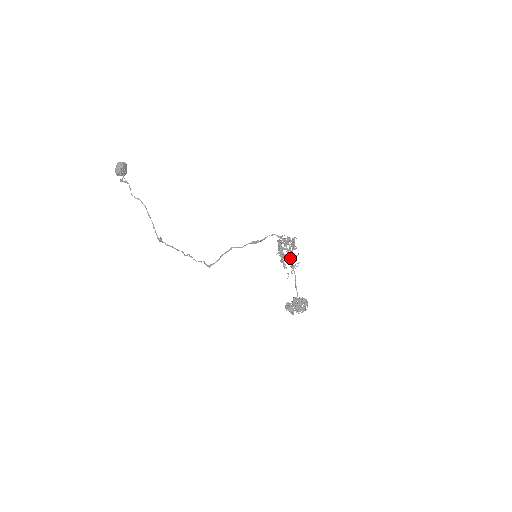
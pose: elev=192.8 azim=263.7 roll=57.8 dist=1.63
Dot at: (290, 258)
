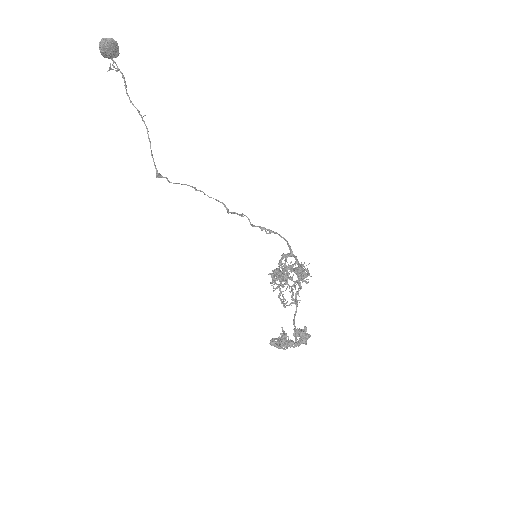
Dot at: occluded
